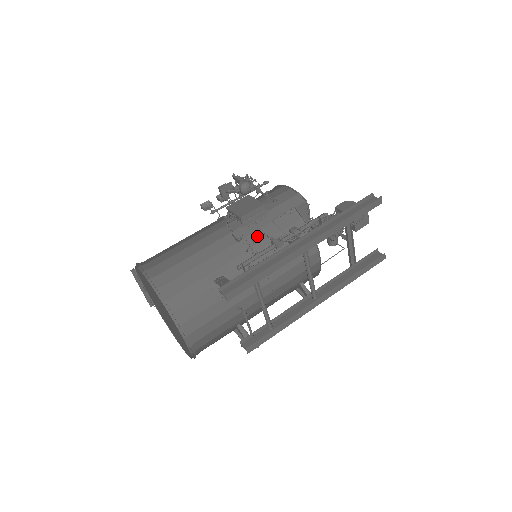
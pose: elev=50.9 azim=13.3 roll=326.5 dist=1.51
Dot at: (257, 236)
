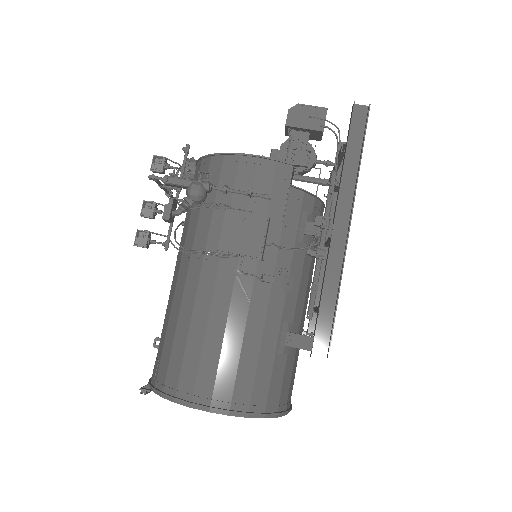
Dot at: (283, 257)
